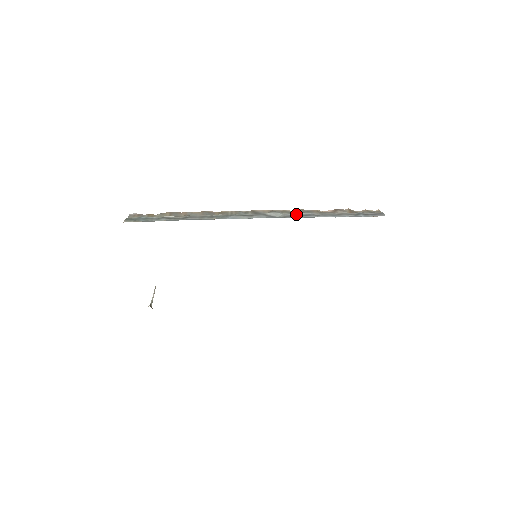
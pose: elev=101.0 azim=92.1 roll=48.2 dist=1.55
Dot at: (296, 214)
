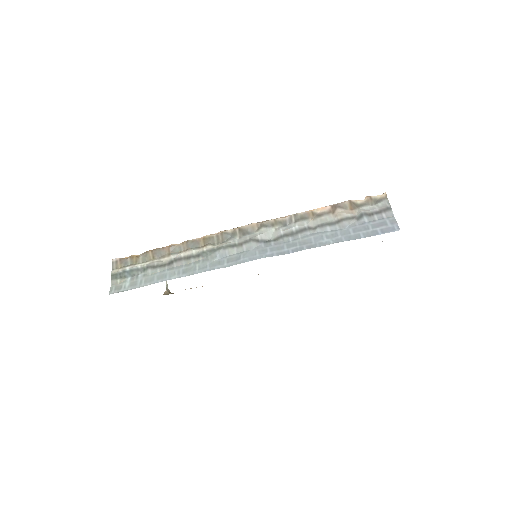
Dot at: (289, 231)
